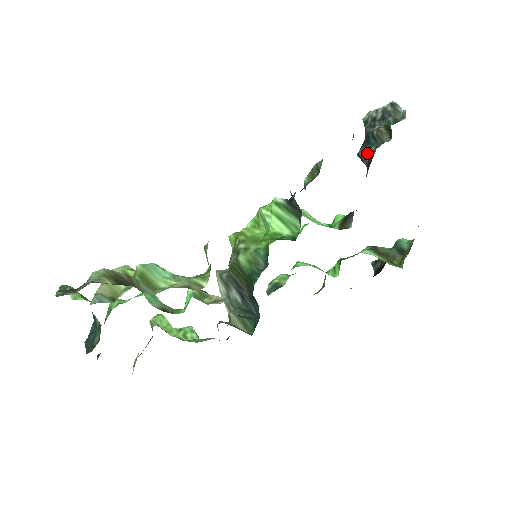
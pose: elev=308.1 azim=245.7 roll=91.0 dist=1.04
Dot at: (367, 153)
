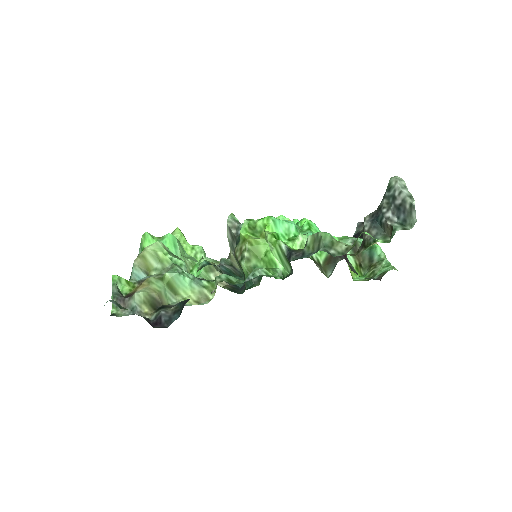
Dot at: (368, 232)
